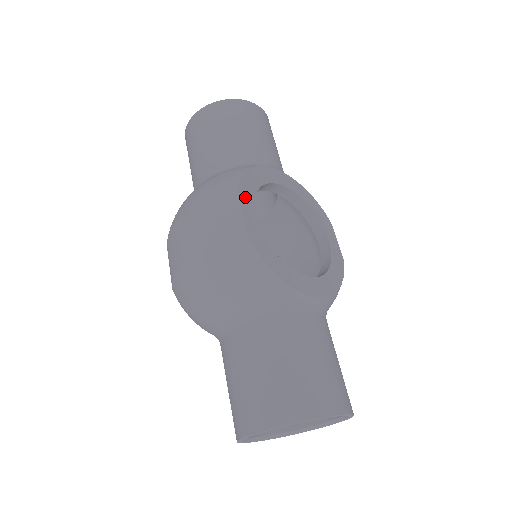
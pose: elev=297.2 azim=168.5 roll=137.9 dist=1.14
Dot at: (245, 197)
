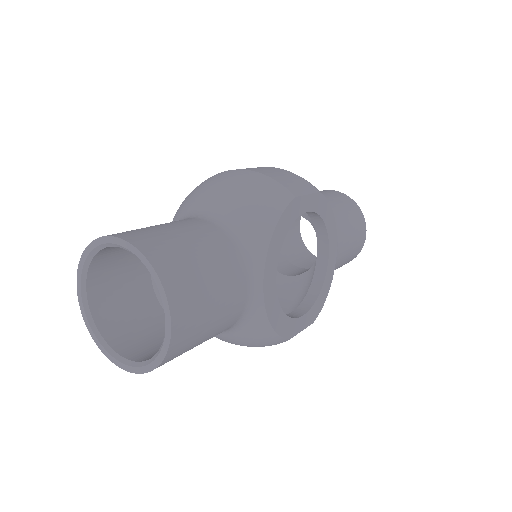
Dot at: (317, 201)
